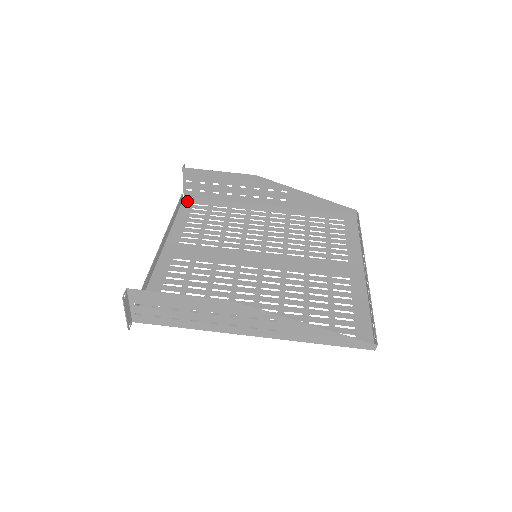
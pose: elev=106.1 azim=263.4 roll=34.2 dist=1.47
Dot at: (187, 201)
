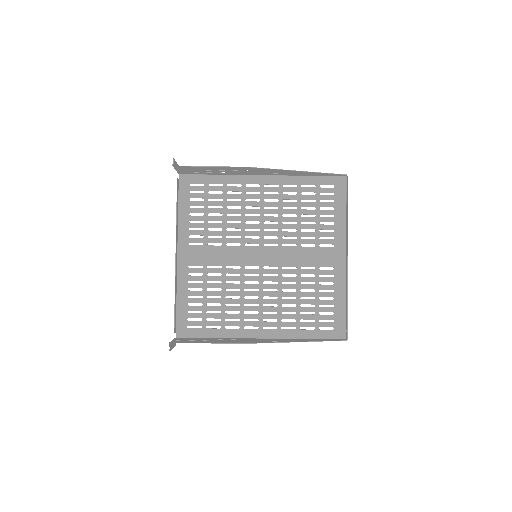
Dot at: (183, 181)
